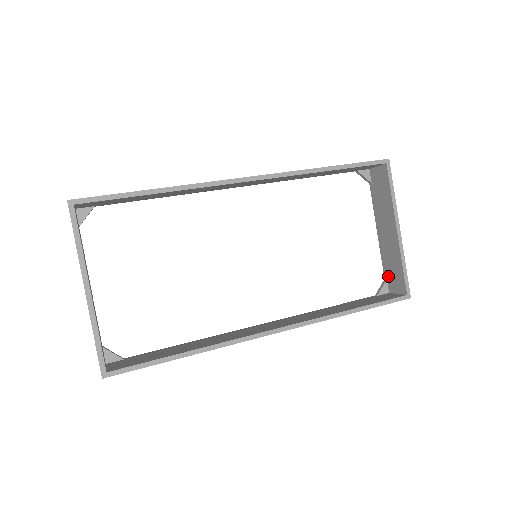
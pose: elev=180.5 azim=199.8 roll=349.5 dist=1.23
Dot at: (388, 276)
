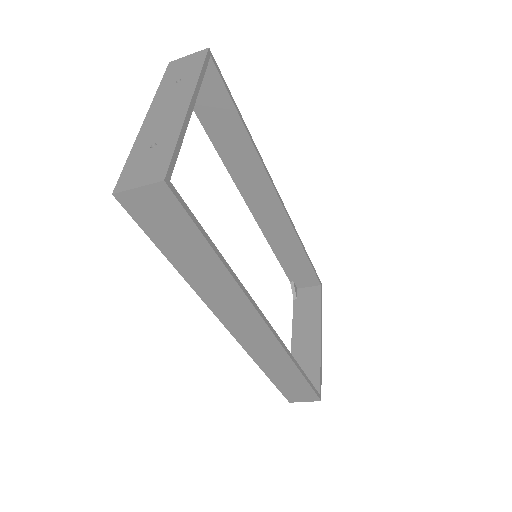
Dot at: occluded
